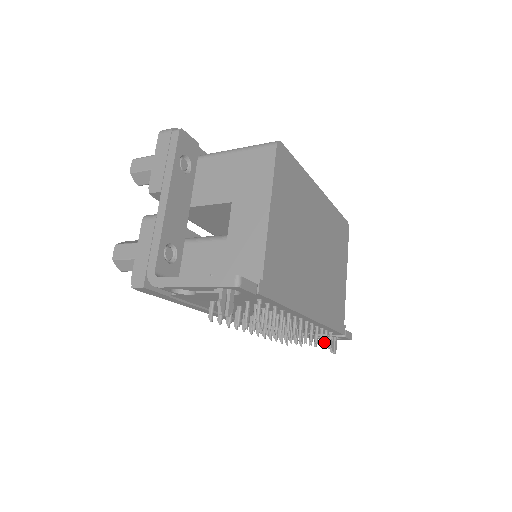
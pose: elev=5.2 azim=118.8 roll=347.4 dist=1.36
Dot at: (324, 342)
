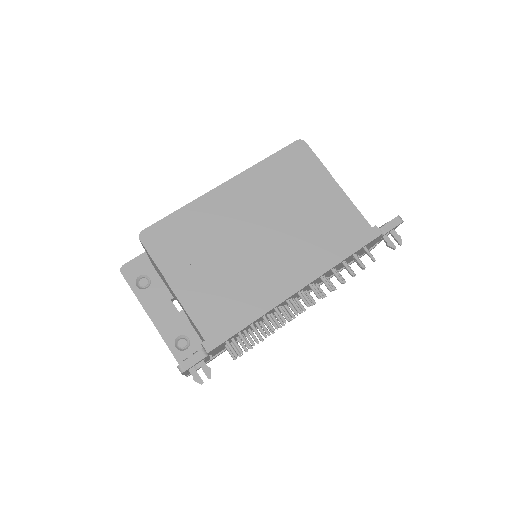
Dot at: occluded
